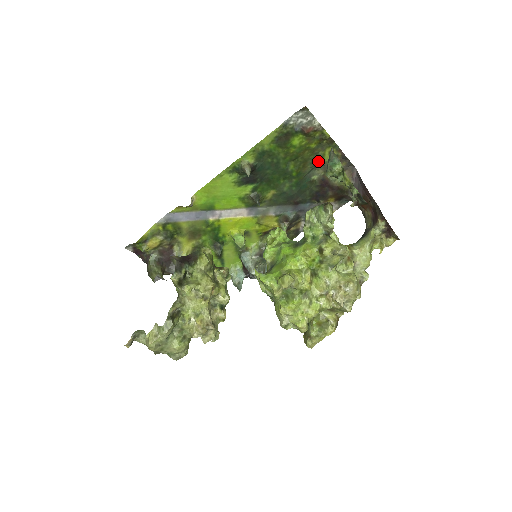
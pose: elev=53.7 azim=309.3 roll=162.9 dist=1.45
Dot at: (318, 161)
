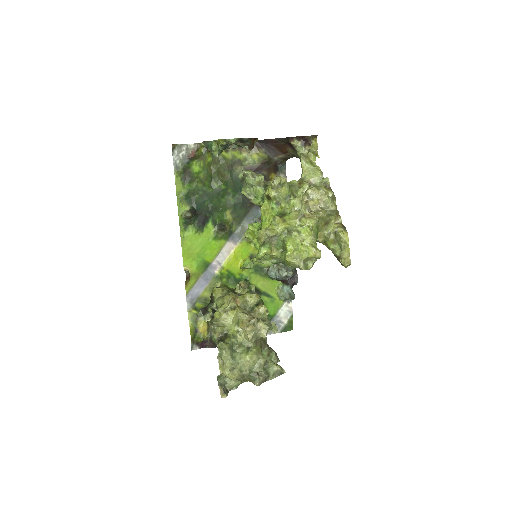
Dot at: (226, 164)
